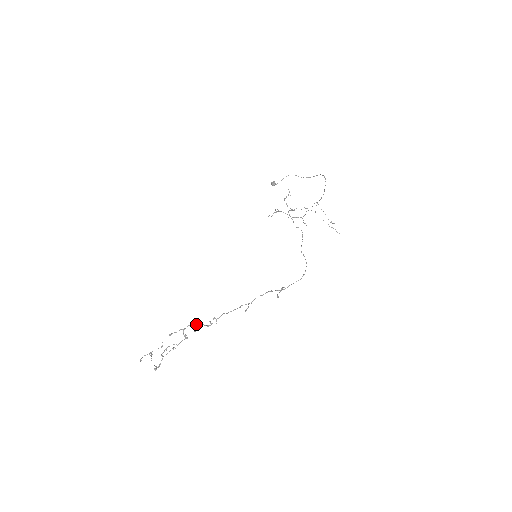
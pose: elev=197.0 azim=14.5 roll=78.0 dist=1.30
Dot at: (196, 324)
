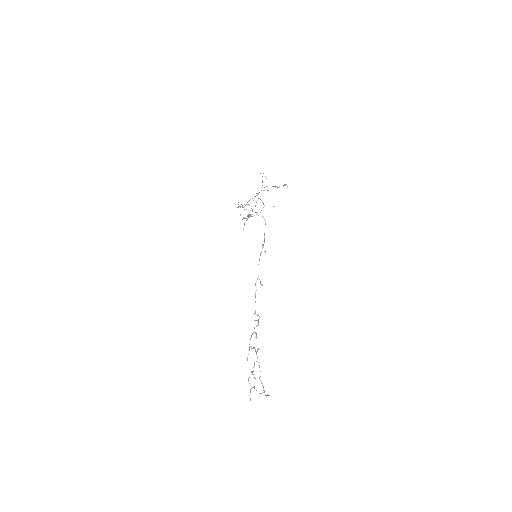
Dot at: (252, 333)
